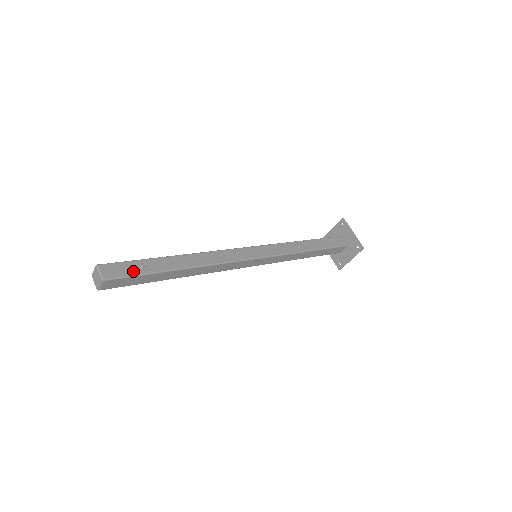
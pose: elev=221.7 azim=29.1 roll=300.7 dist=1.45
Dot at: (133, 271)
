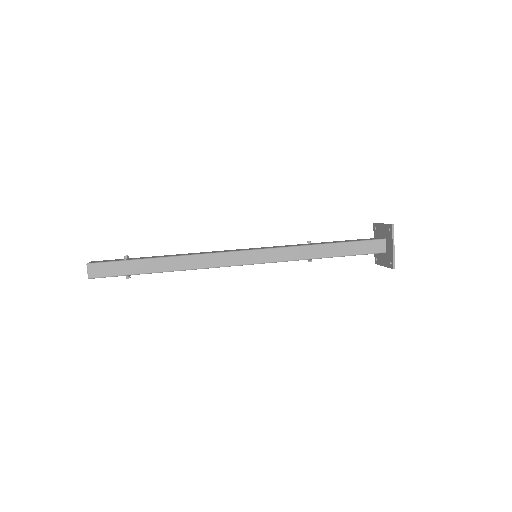
Dot at: (116, 260)
